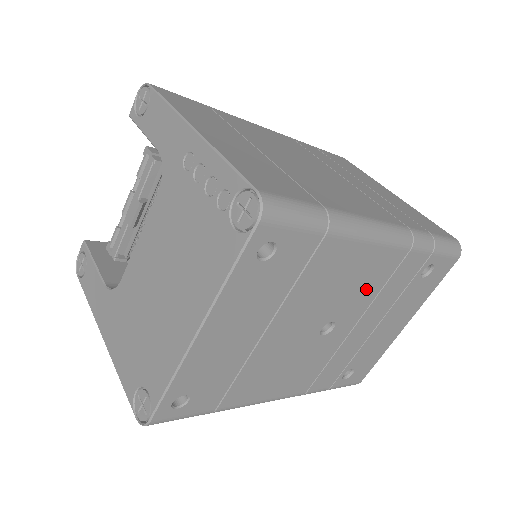
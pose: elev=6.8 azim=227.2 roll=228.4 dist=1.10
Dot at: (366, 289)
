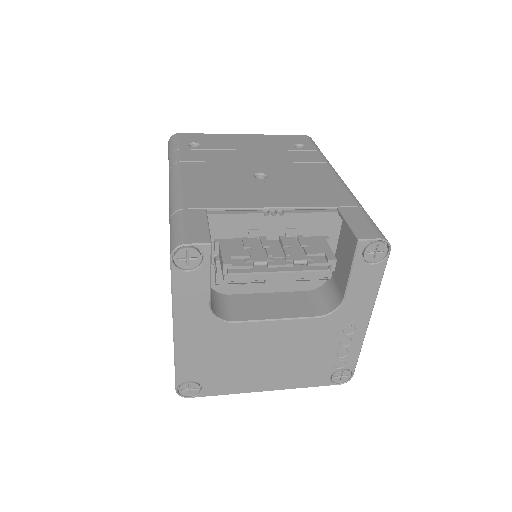
Dot at: occluded
